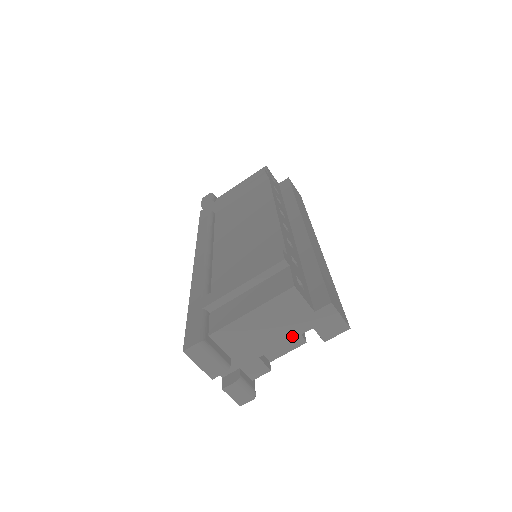
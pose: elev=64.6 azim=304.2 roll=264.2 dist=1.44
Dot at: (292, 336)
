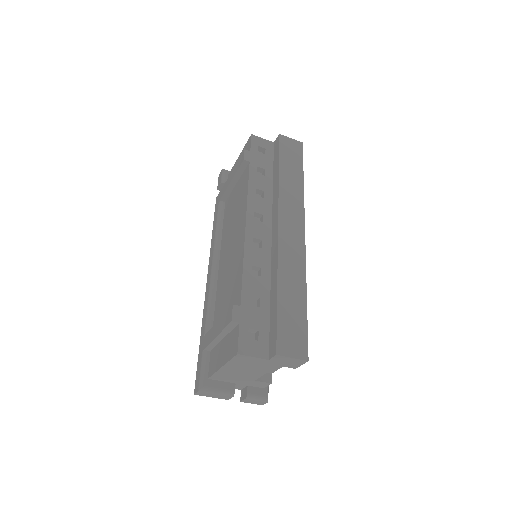
Dot at: (266, 370)
